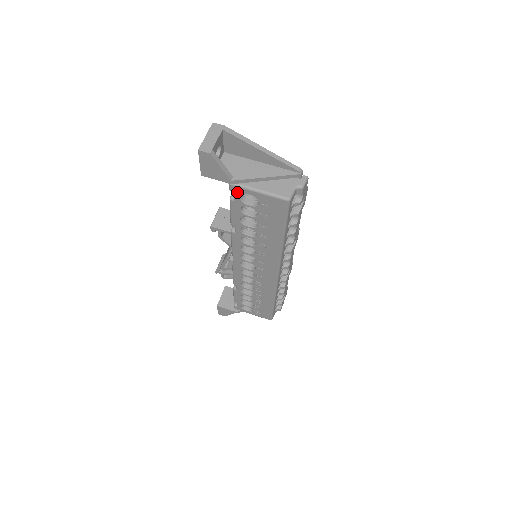
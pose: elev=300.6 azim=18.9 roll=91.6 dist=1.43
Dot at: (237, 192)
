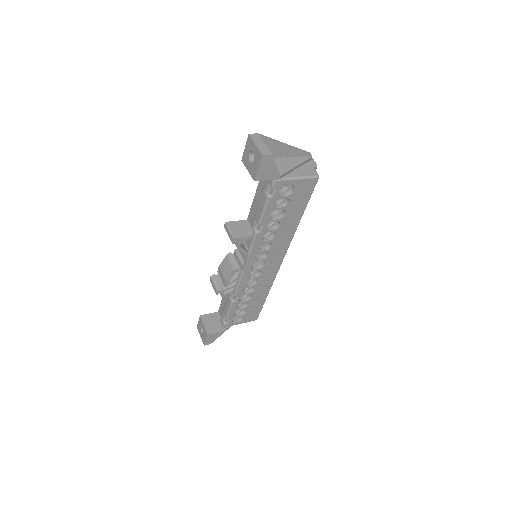
Dot at: (278, 187)
